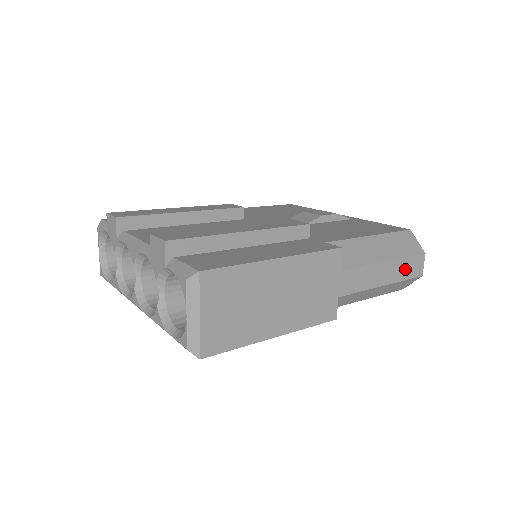
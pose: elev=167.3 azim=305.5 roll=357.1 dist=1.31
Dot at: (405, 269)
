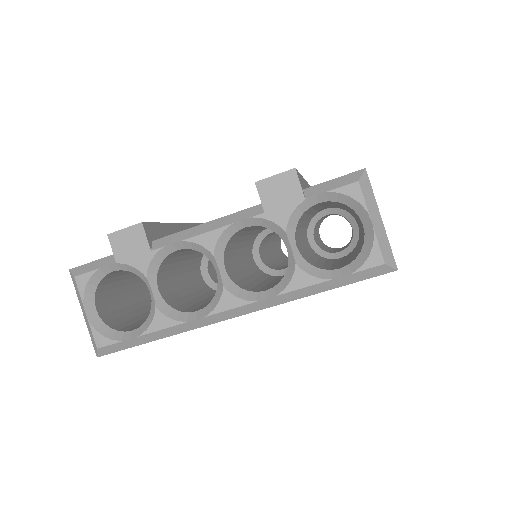
Dot at: occluded
